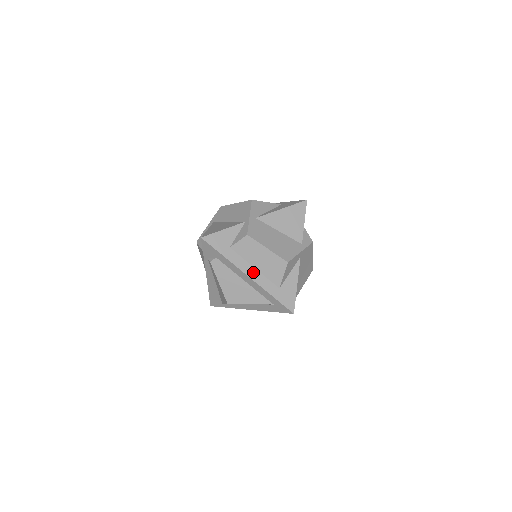
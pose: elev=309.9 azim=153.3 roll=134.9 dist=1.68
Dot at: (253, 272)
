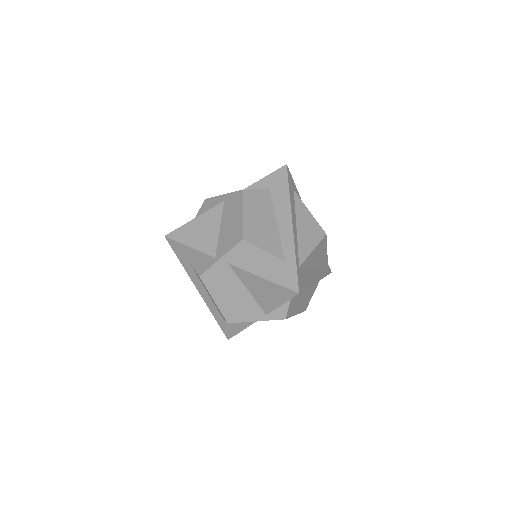
Dot at: (204, 293)
